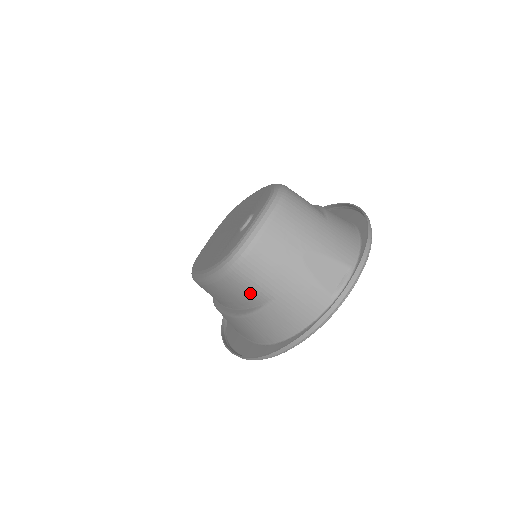
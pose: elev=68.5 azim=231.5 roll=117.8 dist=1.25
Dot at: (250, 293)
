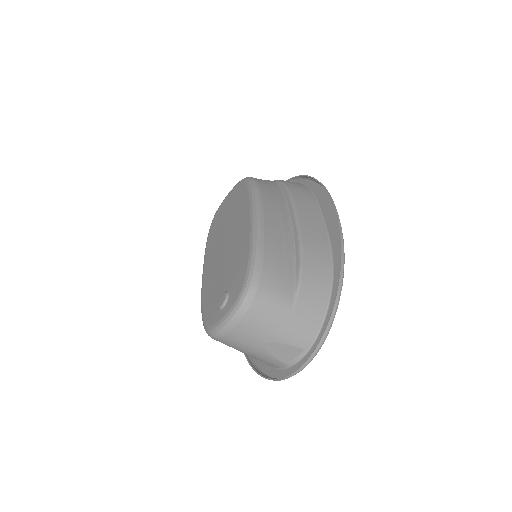
Dot at: occluded
